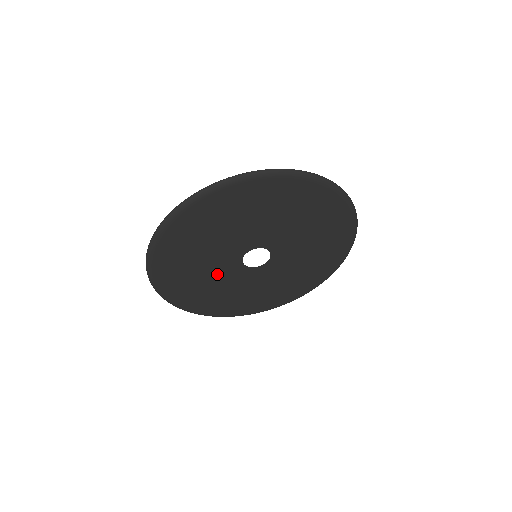
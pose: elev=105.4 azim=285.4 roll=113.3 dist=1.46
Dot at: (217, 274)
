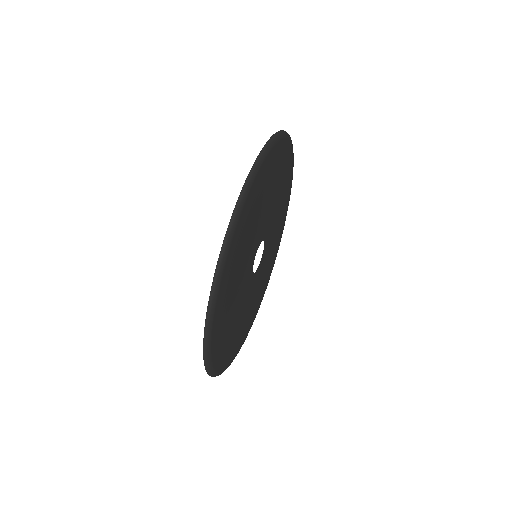
Dot at: (242, 303)
